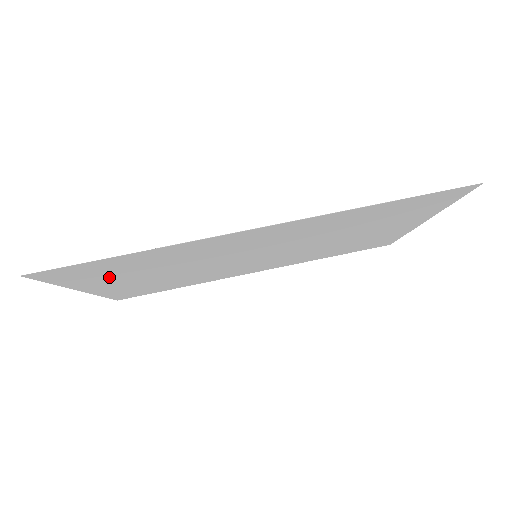
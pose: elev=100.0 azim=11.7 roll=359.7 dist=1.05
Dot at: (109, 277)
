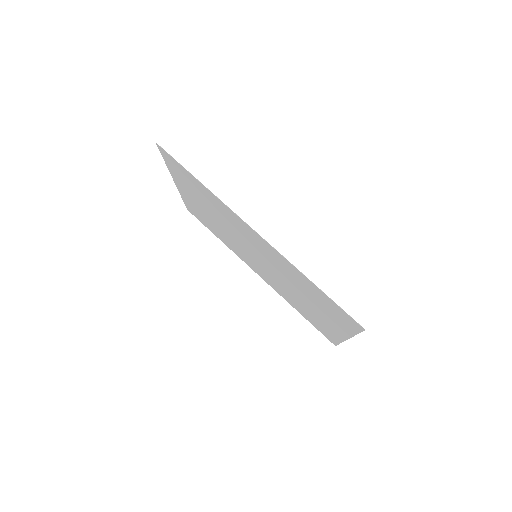
Dot at: (188, 186)
